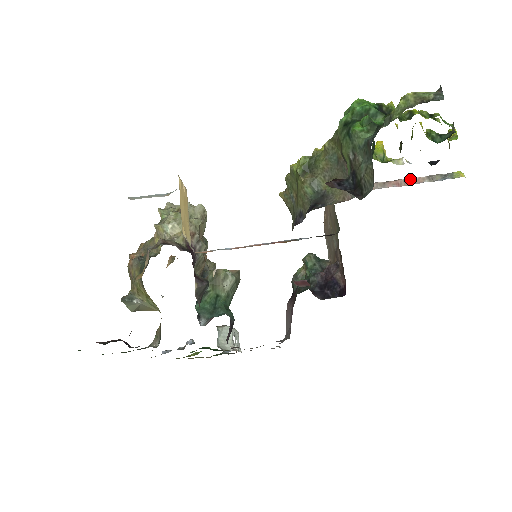
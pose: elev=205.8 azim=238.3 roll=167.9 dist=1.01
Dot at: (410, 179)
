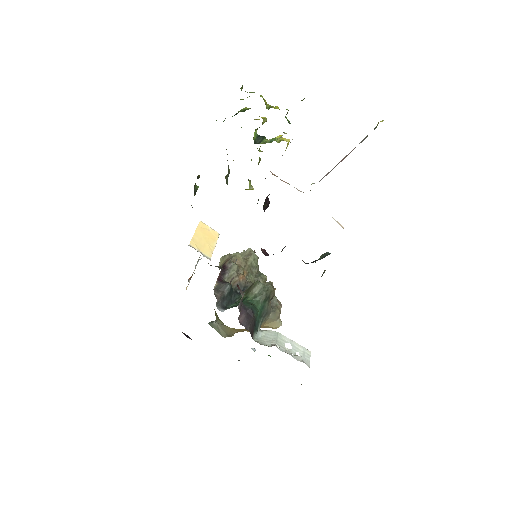
Dot at: occluded
